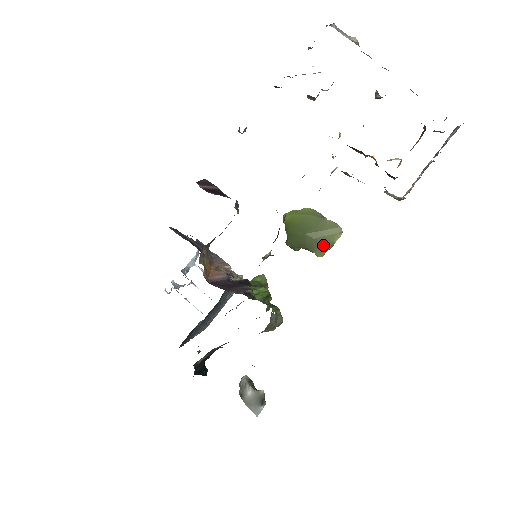
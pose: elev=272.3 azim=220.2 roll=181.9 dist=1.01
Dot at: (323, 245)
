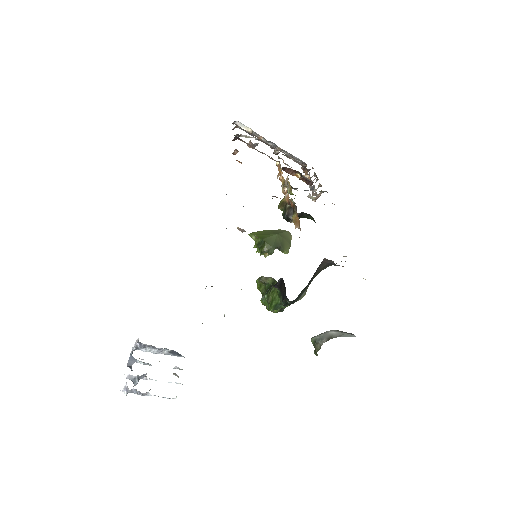
Dot at: (287, 243)
